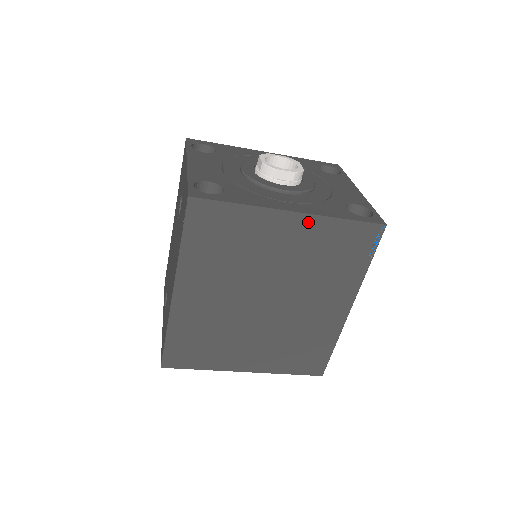
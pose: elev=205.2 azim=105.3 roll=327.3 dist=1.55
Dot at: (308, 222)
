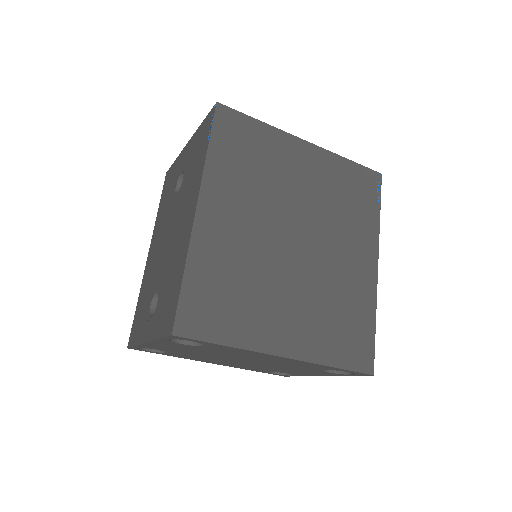
Dot at: (320, 155)
